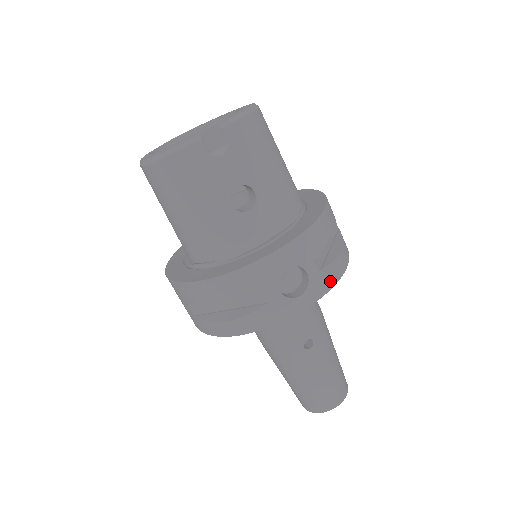
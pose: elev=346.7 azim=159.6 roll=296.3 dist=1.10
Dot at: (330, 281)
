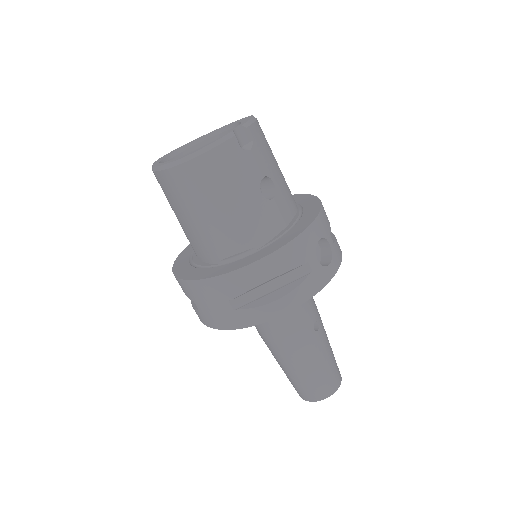
Dot at: (340, 253)
